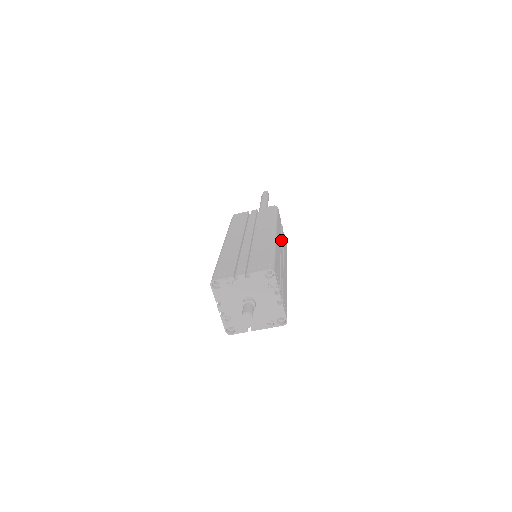
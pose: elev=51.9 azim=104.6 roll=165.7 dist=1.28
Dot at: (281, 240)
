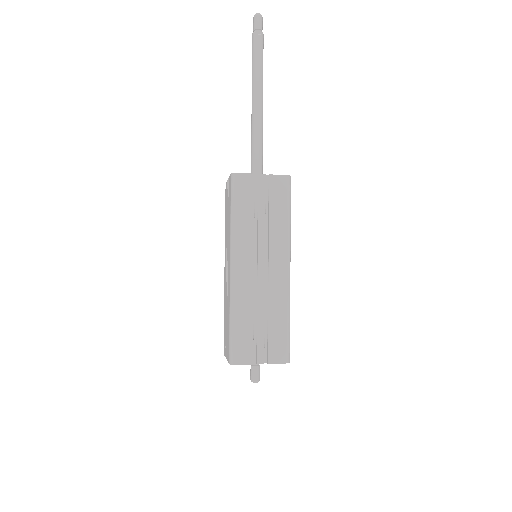
Dot at: occluded
